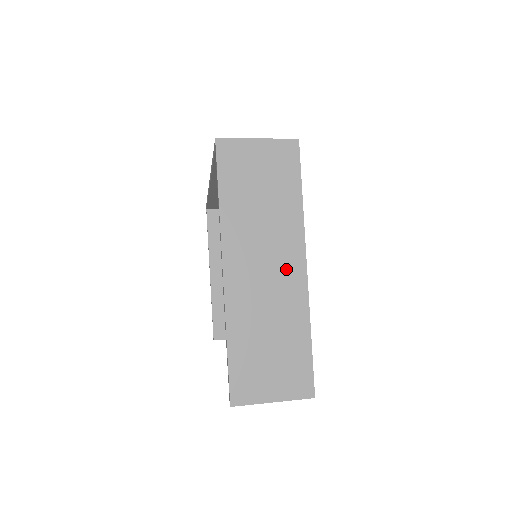
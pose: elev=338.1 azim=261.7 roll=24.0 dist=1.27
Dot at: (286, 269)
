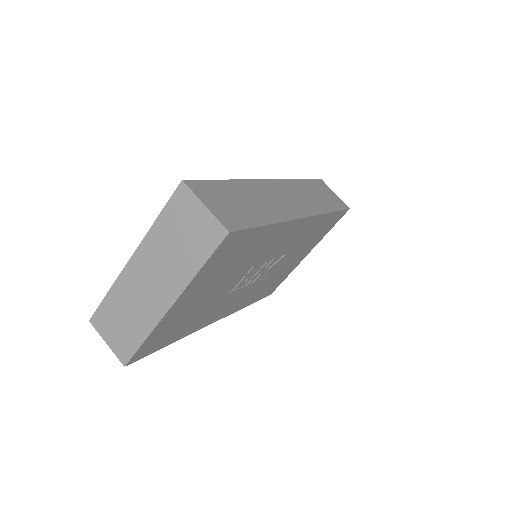
Dot at: (160, 294)
